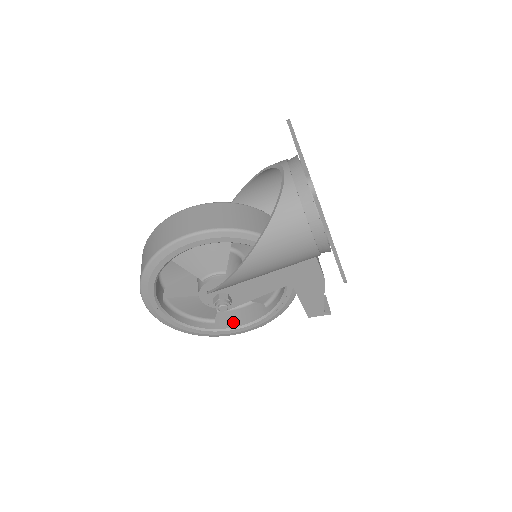
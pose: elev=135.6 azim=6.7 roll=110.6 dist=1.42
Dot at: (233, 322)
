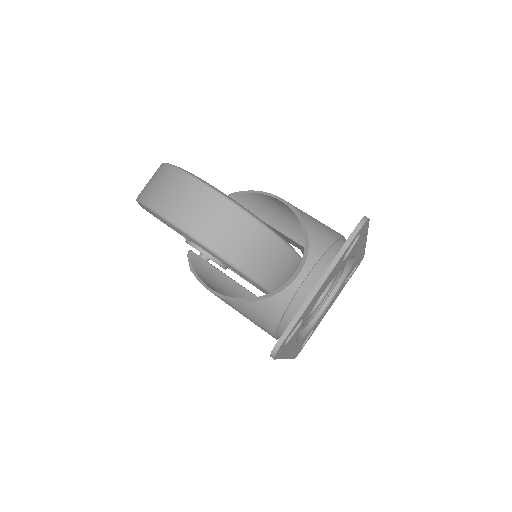
Dot at: occluded
